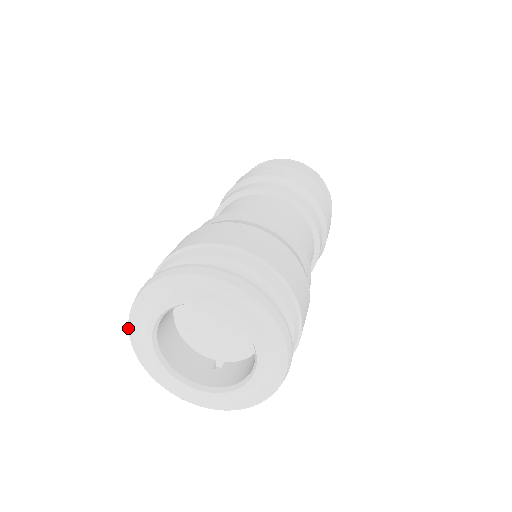
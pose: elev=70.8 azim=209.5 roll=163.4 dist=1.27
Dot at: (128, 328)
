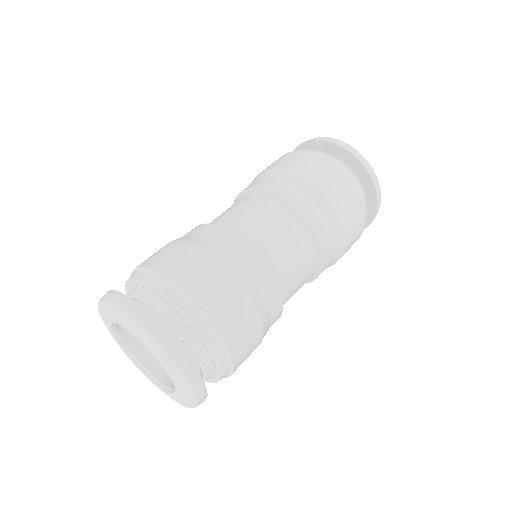
Dot at: (102, 300)
